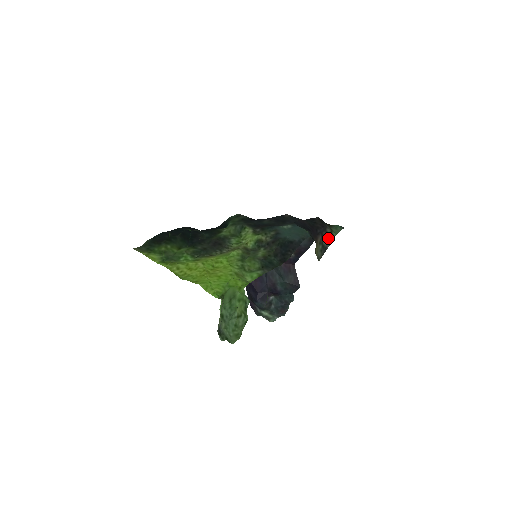
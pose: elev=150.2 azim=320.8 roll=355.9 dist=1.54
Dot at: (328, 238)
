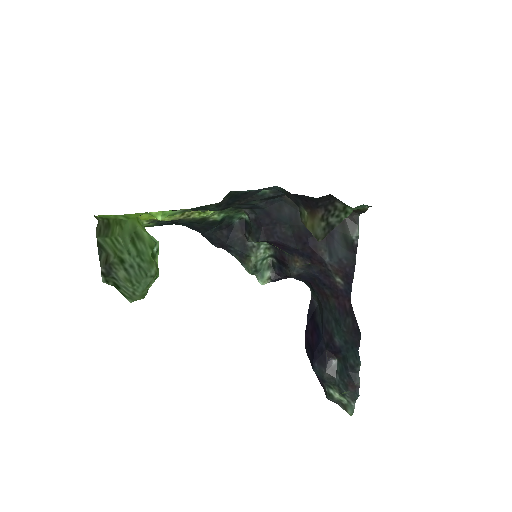
Dot at: (338, 215)
